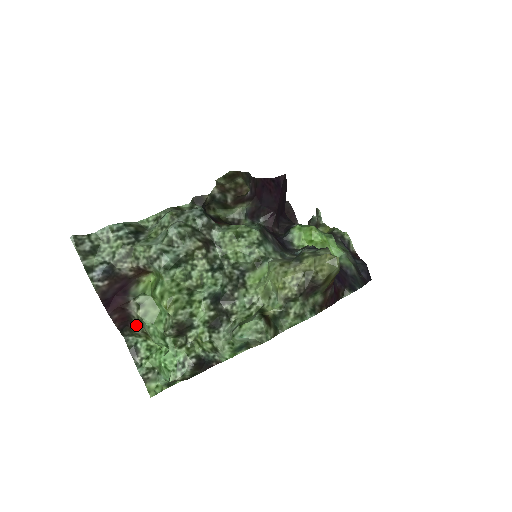
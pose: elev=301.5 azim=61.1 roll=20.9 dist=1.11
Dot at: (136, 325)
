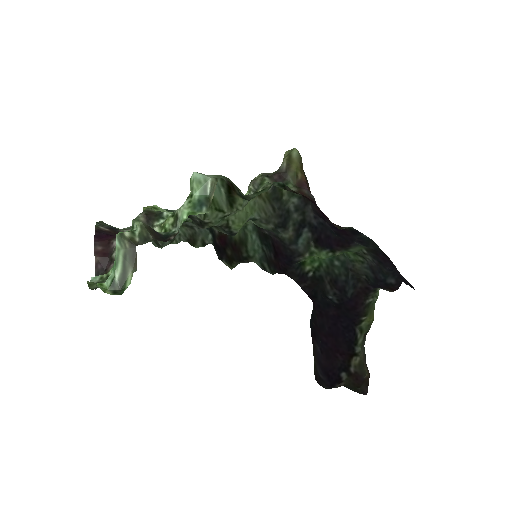
Dot at: occluded
